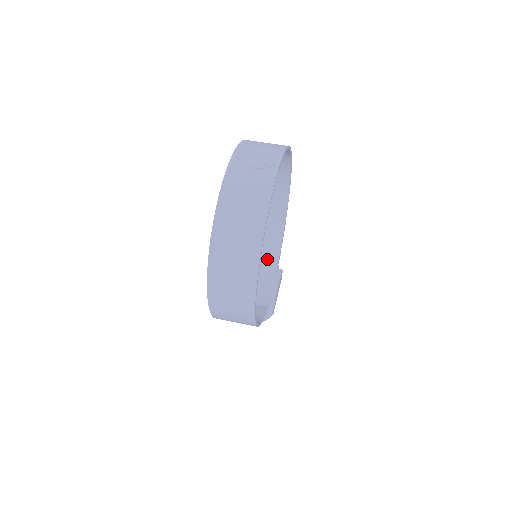
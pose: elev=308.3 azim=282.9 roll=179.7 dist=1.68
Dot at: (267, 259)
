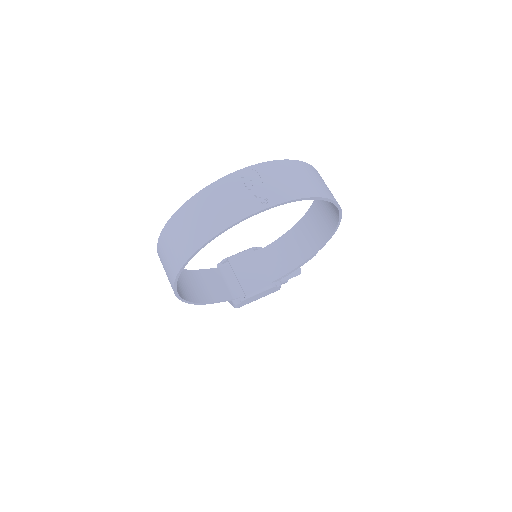
Dot at: (277, 266)
